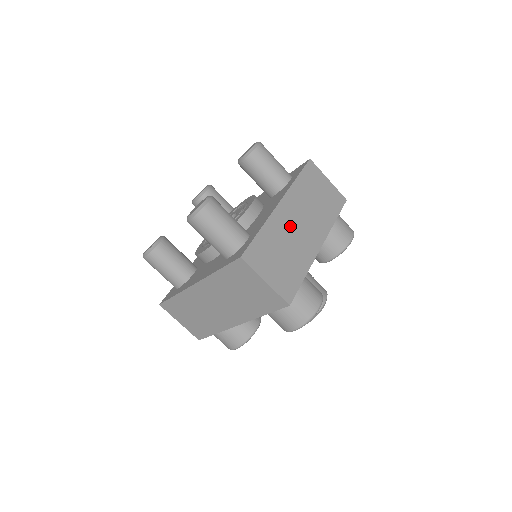
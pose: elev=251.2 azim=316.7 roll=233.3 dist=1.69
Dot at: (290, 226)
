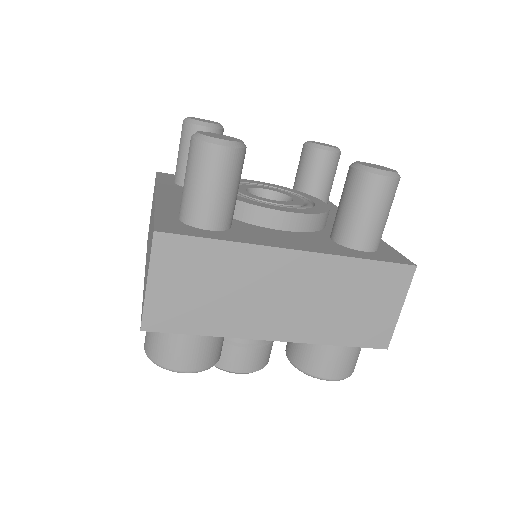
Dot at: occluded
